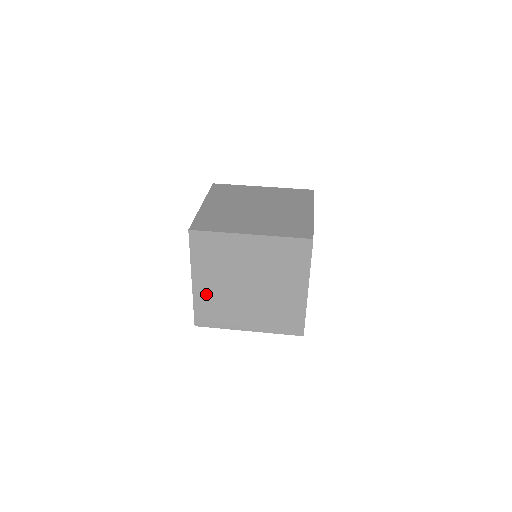
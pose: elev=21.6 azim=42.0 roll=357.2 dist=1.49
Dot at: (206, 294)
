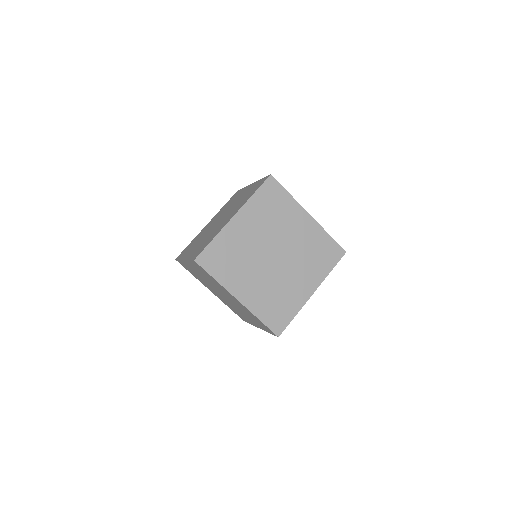
Dot at: (191, 268)
